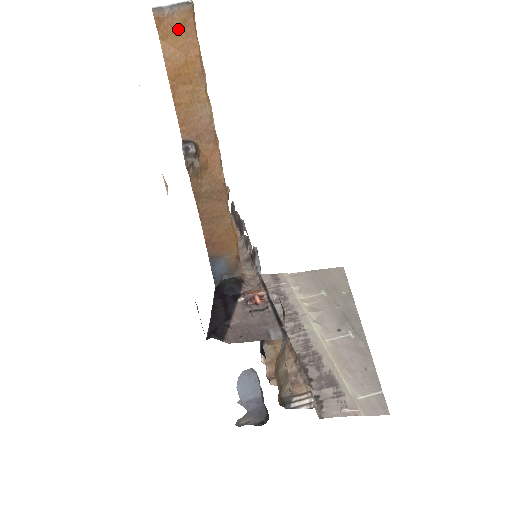
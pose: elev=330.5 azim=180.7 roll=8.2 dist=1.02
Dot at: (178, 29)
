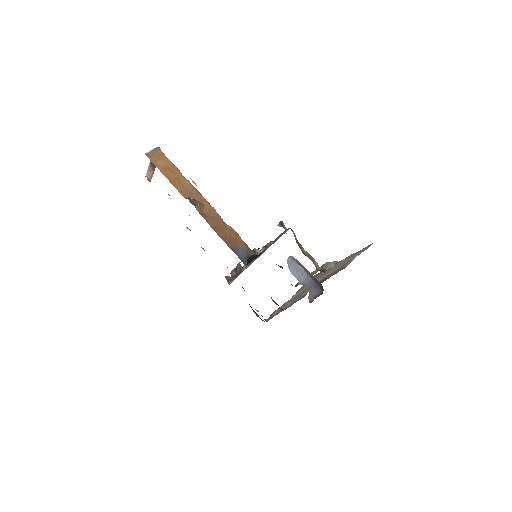
Dot at: (159, 157)
